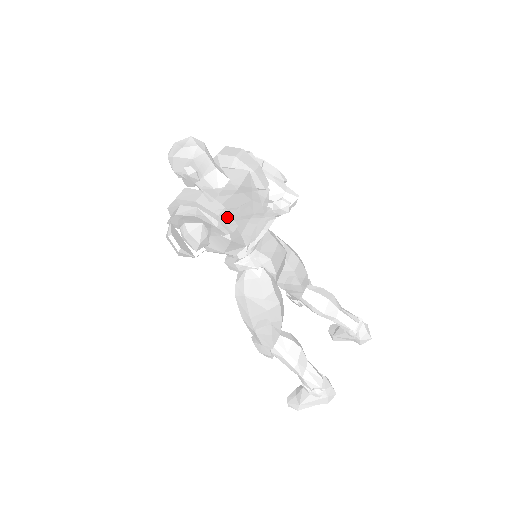
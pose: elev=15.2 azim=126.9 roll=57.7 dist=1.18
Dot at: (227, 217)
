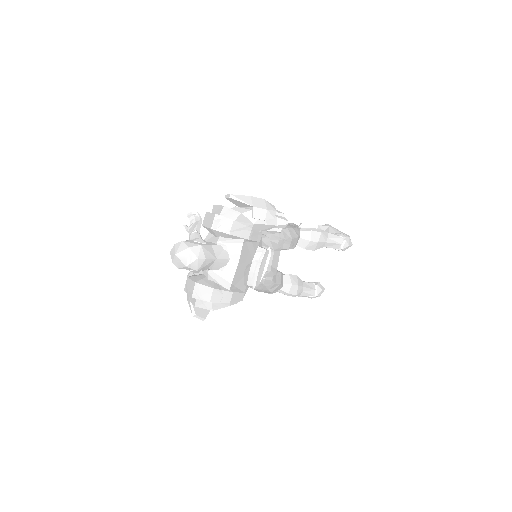
Dot at: (236, 297)
